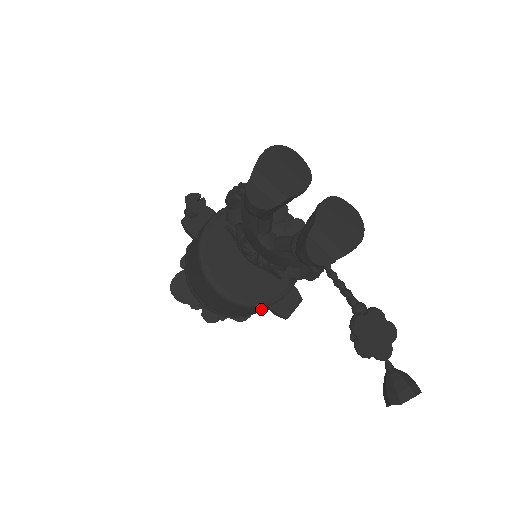
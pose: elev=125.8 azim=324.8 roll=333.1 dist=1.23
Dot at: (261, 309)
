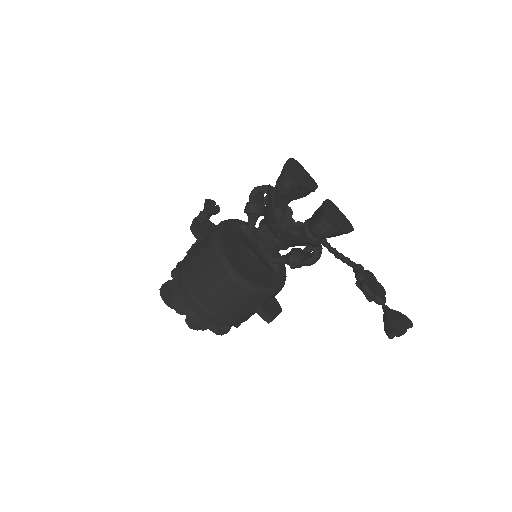
Dot at: (253, 304)
